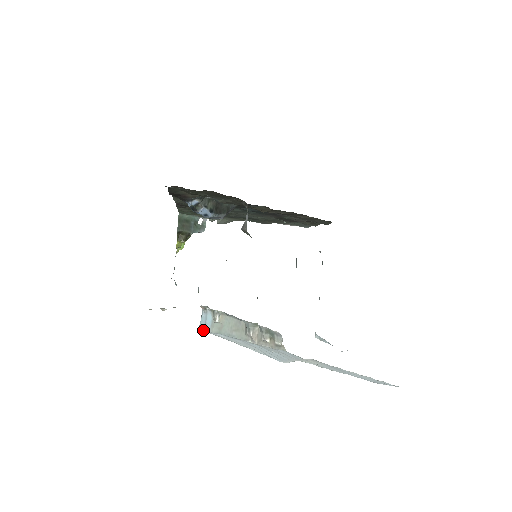
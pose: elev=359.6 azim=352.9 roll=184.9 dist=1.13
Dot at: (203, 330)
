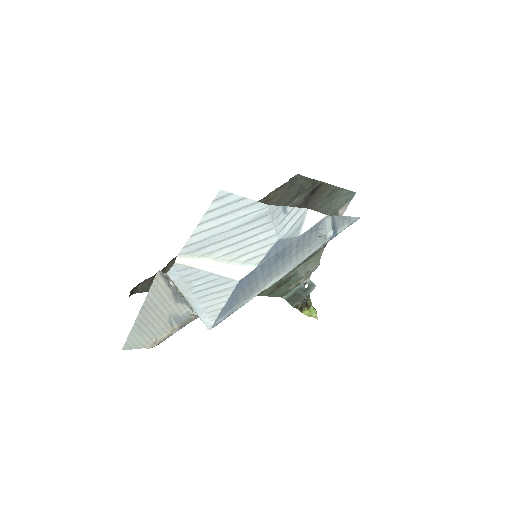
Dot at: occluded
